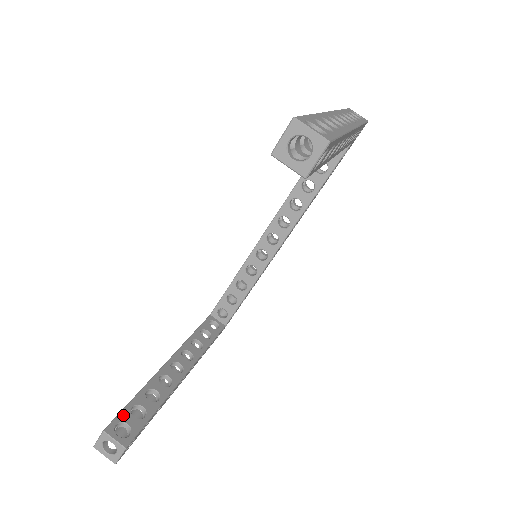
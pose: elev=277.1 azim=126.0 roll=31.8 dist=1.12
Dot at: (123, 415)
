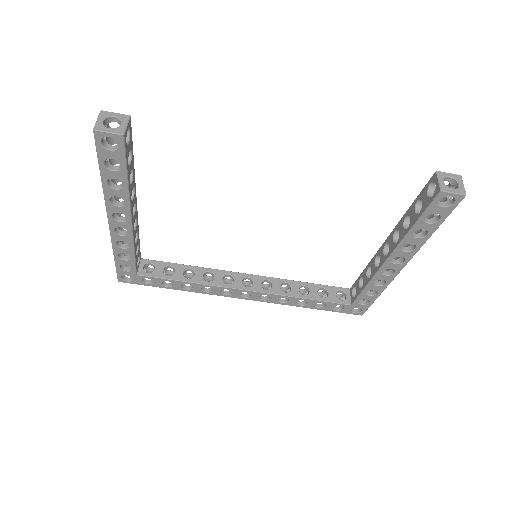
Dot at: occluded
